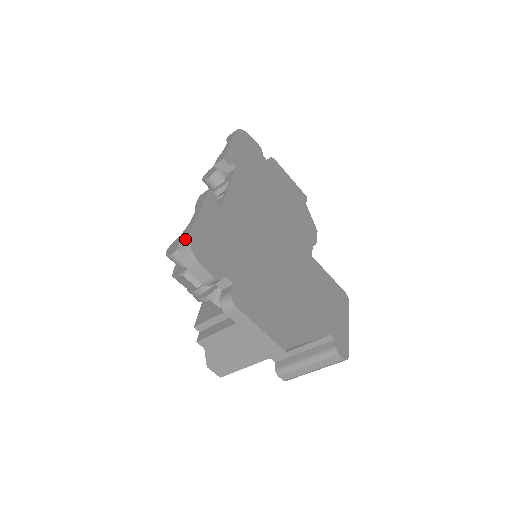
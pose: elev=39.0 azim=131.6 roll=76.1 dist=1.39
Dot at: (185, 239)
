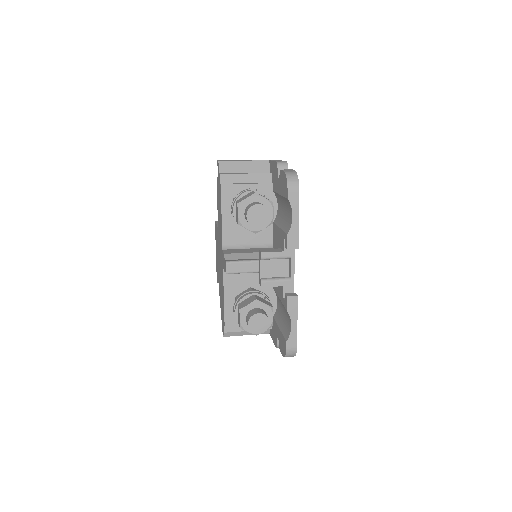
Dot at: (293, 351)
